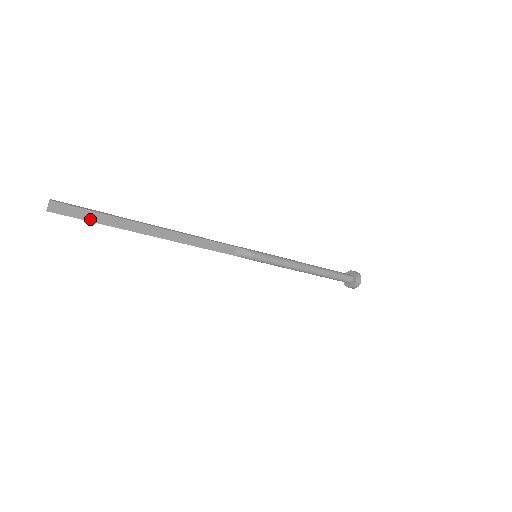
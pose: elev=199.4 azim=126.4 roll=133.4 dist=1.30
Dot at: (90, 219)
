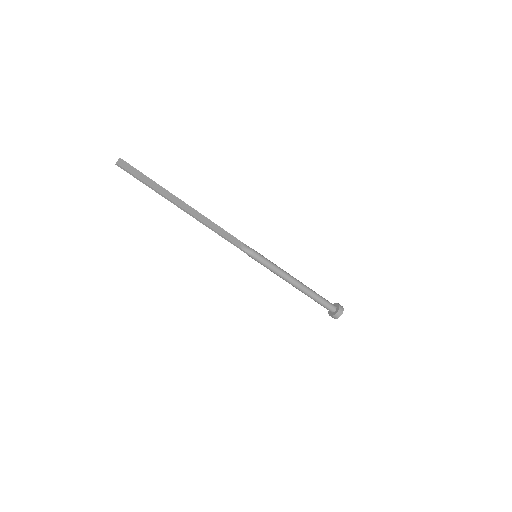
Dot at: (142, 179)
